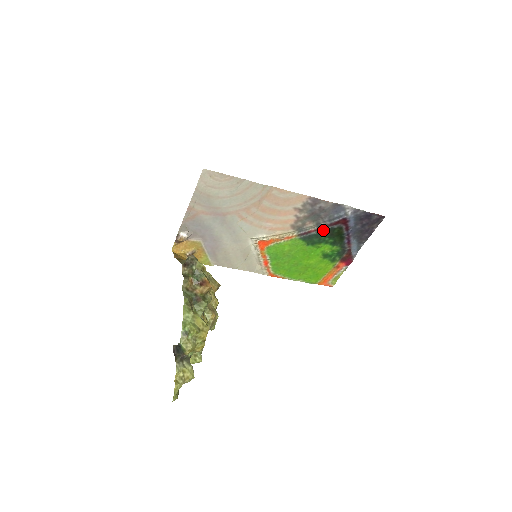
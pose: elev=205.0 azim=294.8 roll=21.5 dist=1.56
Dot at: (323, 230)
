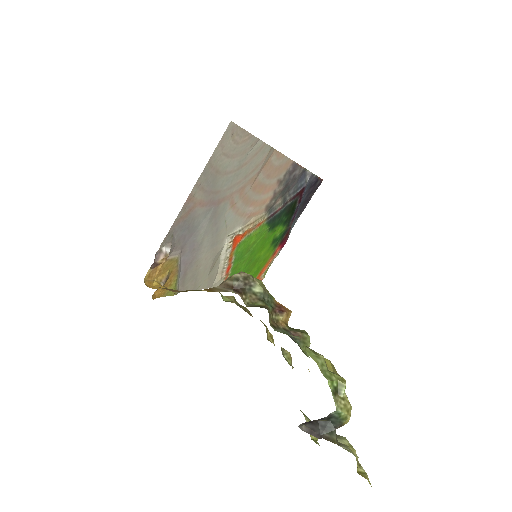
Dot at: (285, 207)
